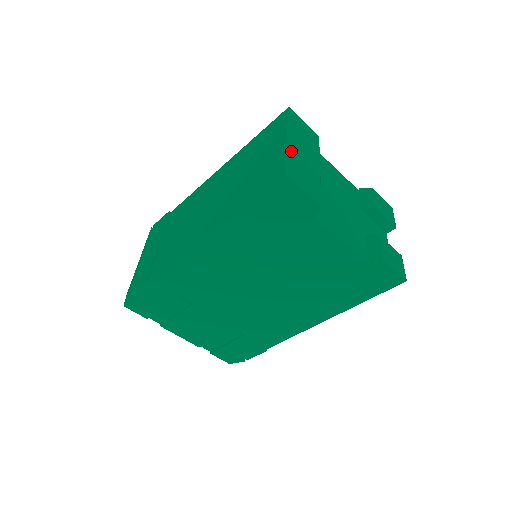
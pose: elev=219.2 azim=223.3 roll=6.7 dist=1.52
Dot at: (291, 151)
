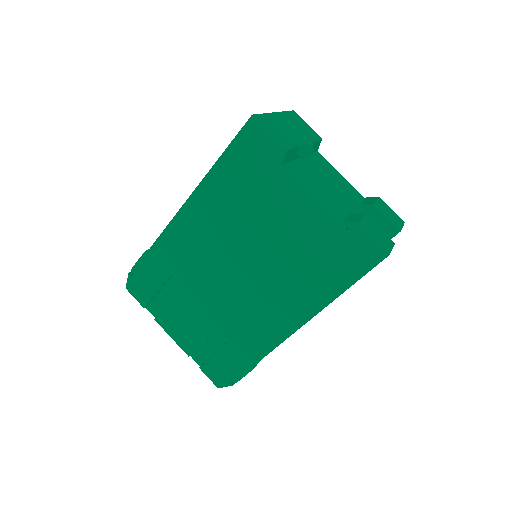
Dot at: (274, 117)
